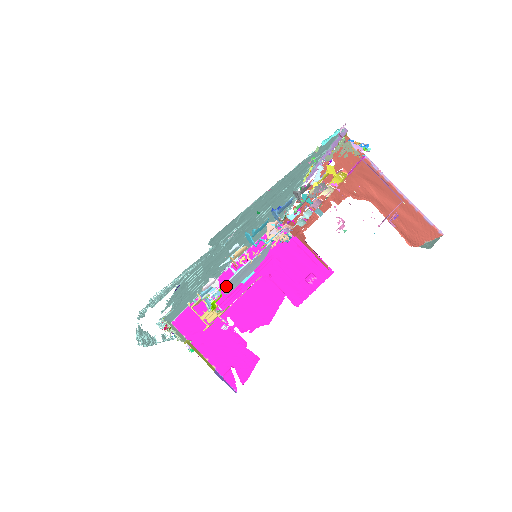
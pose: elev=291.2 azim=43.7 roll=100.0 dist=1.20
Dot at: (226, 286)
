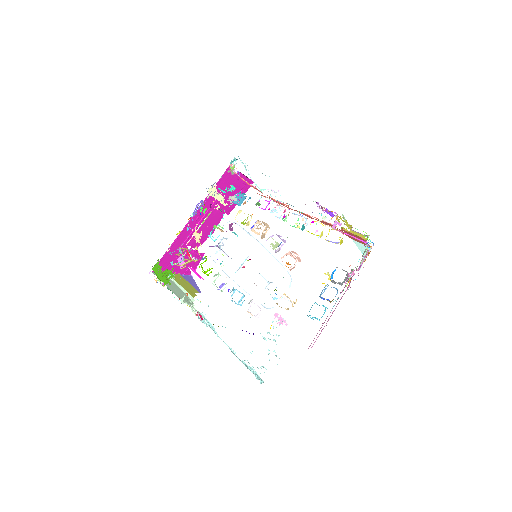
Dot at: occluded
